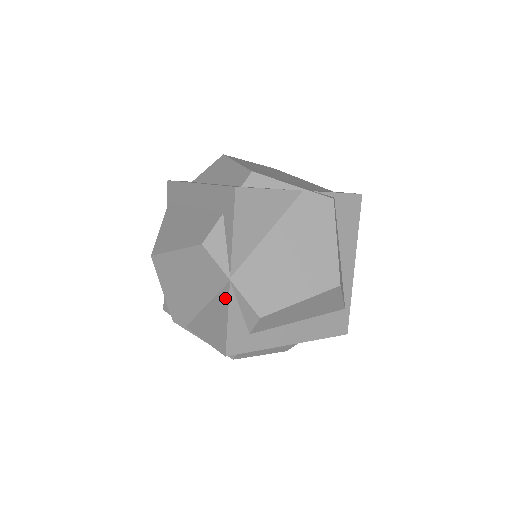
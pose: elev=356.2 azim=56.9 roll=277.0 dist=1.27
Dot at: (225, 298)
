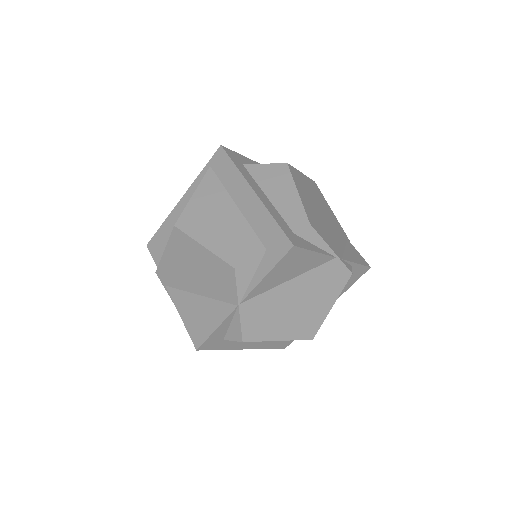
Dot at: (224, 312)
